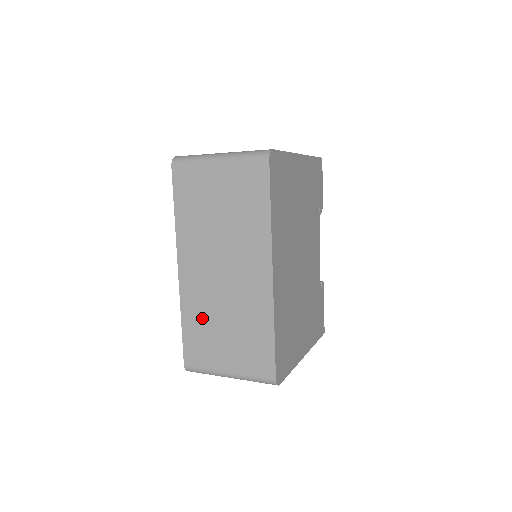
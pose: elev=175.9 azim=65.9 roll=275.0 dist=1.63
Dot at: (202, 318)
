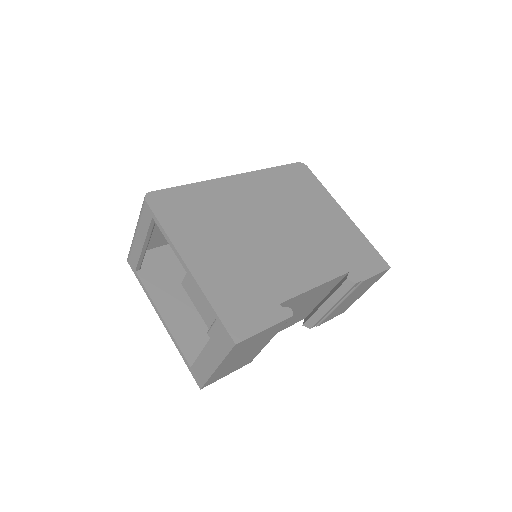
Dot at: occluded
